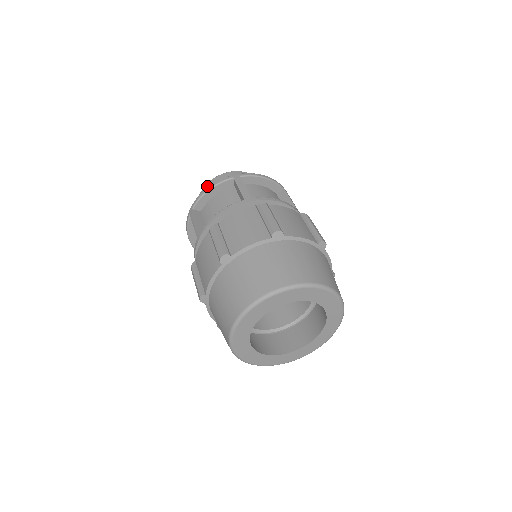
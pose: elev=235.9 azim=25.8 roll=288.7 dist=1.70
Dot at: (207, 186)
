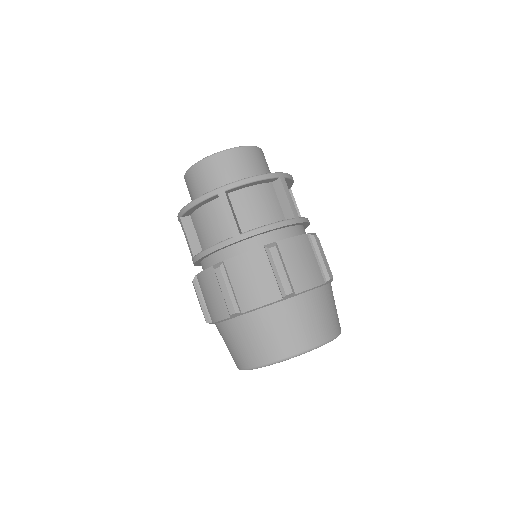
Dot at: (229, 154)
